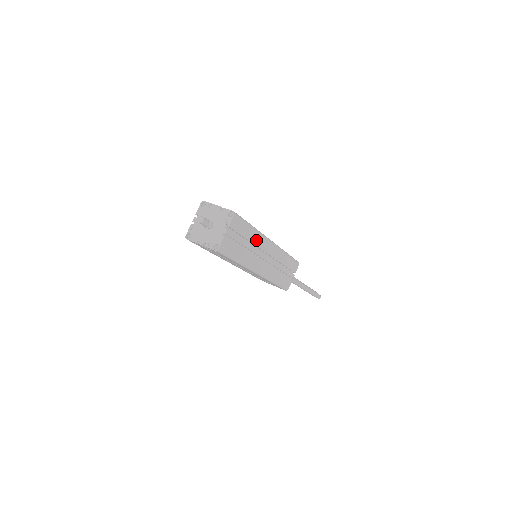
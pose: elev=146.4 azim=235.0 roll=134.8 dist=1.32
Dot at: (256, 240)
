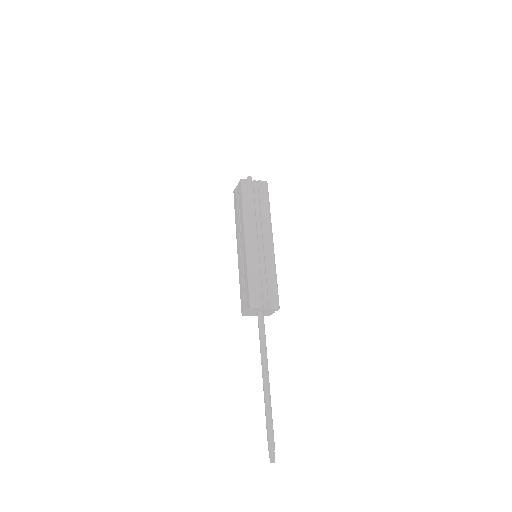
Dot at: occluded
